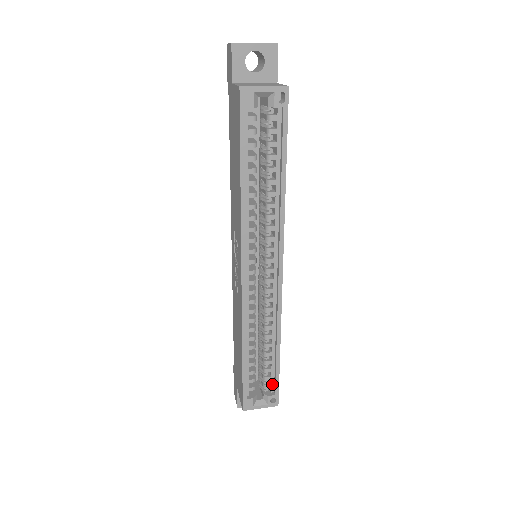
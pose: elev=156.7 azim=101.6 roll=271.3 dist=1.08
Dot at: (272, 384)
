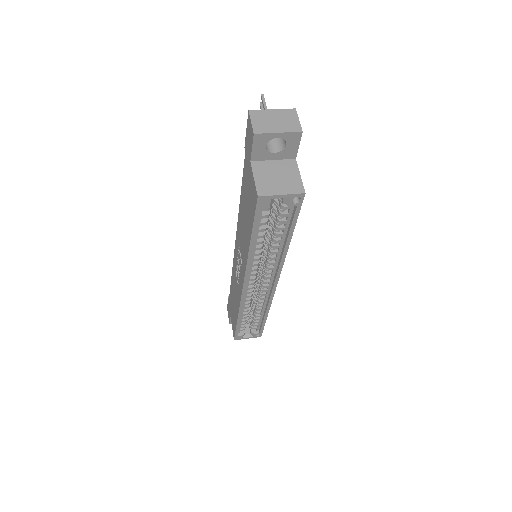
Dot at: (258, 327)
